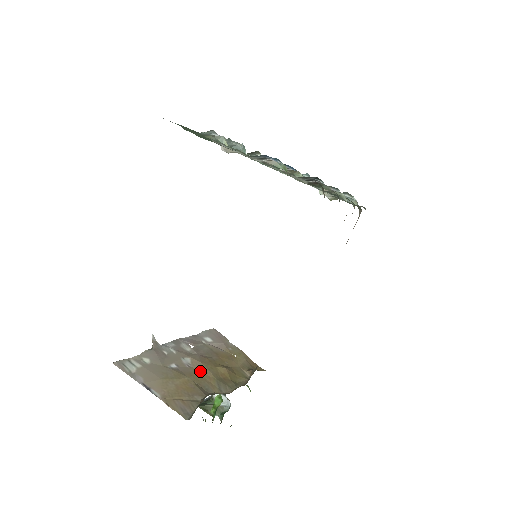
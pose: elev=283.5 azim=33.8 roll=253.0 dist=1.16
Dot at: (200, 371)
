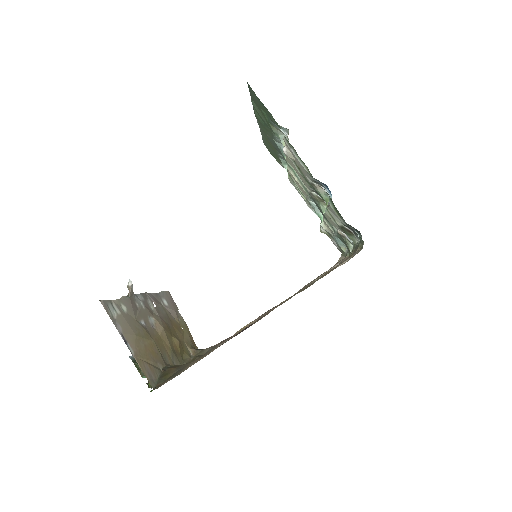
Dot at: (161, 336)
